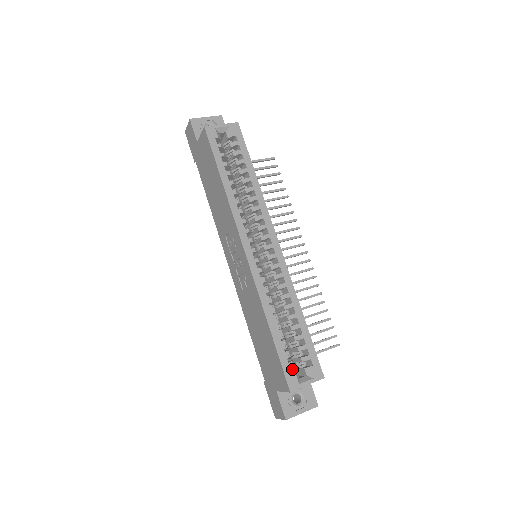
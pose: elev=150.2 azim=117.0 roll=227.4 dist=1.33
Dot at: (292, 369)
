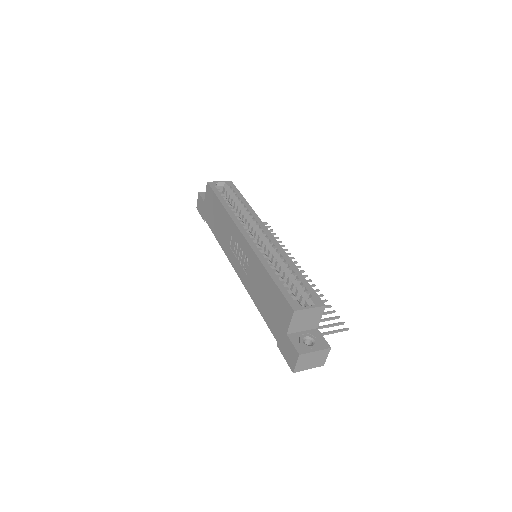
Dot at: occluded
